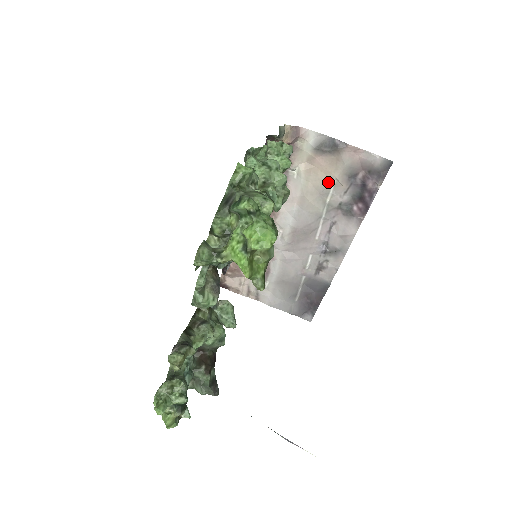
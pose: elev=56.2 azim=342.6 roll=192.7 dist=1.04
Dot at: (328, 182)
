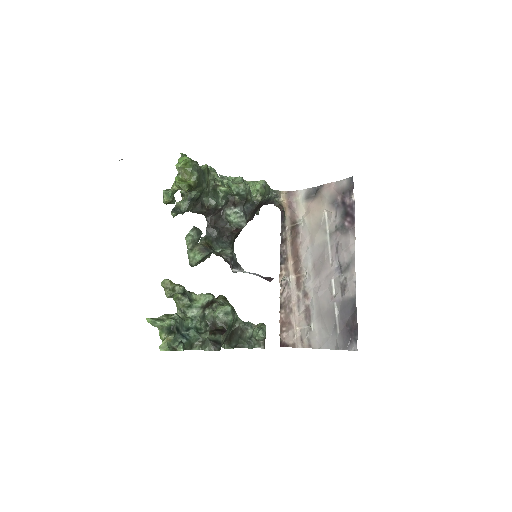
Dot at: (322, 216)
